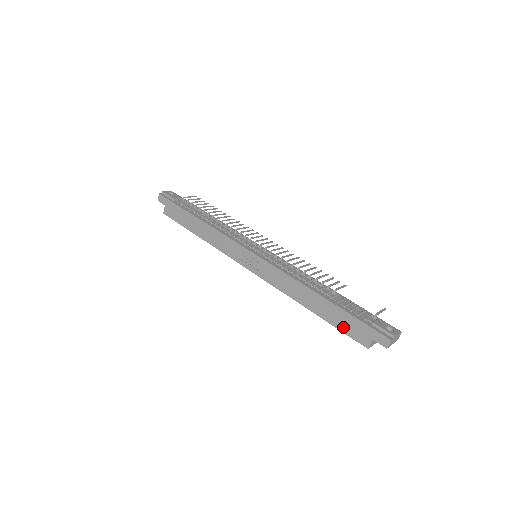
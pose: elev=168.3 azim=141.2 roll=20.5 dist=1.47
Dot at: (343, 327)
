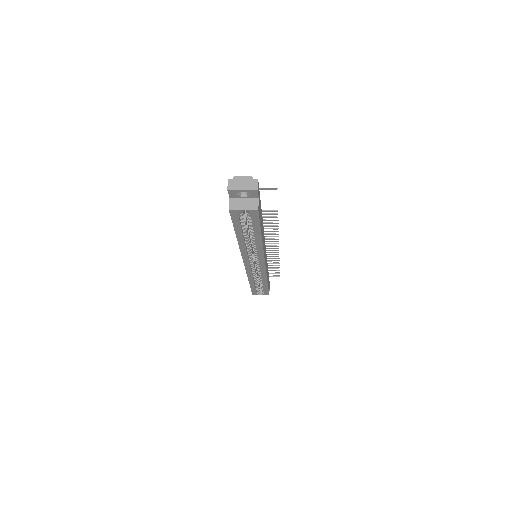
Dot at: occluded
